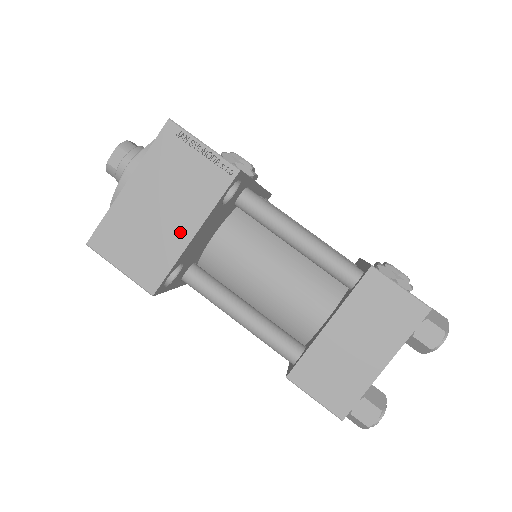
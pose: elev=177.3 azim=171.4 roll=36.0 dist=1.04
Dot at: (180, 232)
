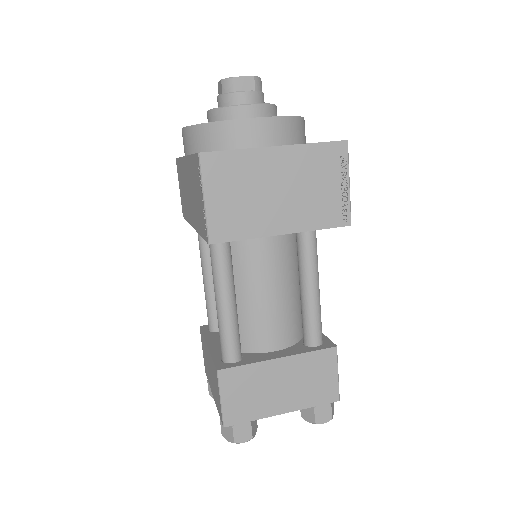
Dot at: (275, 222)
